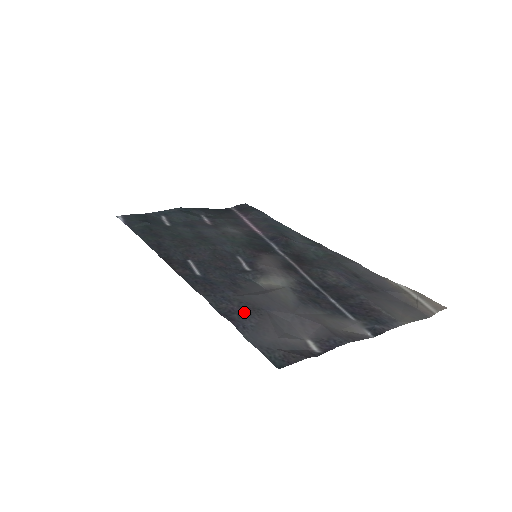
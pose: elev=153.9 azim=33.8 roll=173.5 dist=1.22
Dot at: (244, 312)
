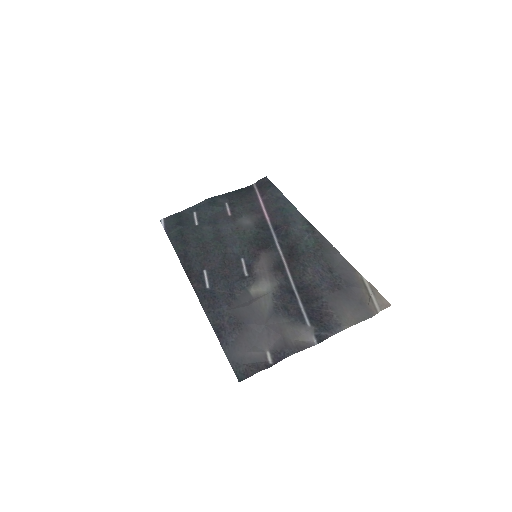
Dot at: (230, 328)
